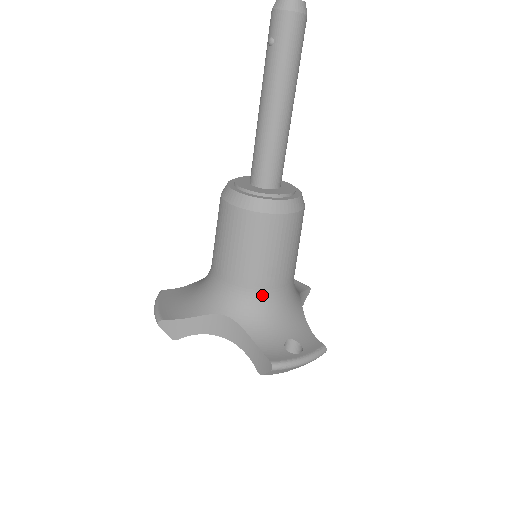
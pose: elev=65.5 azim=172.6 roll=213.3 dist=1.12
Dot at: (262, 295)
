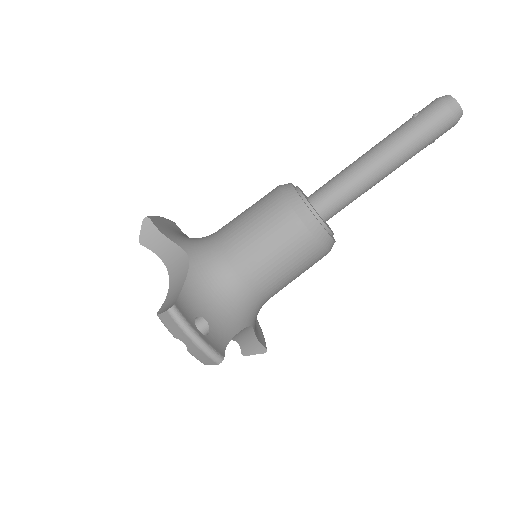
Dot at: (227, 271)
